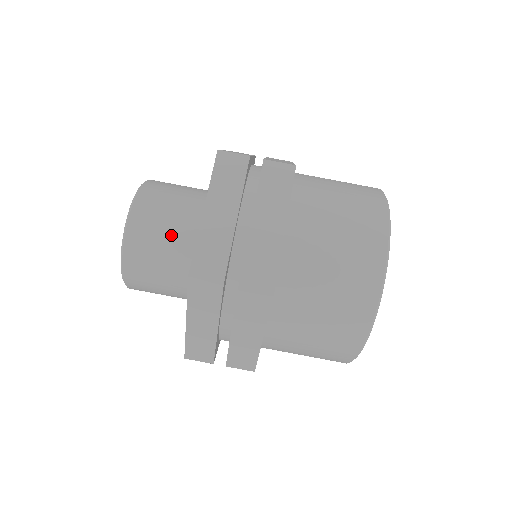
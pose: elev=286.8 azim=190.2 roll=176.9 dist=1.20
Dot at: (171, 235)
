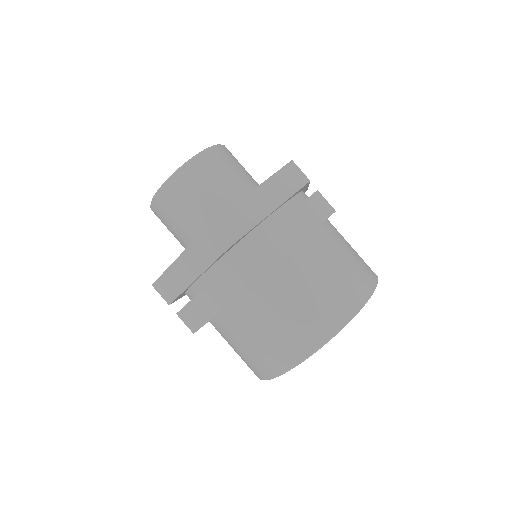
Dot at: (214, 192)
